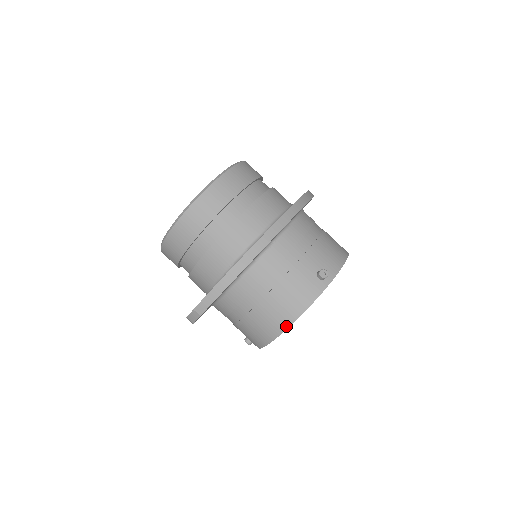
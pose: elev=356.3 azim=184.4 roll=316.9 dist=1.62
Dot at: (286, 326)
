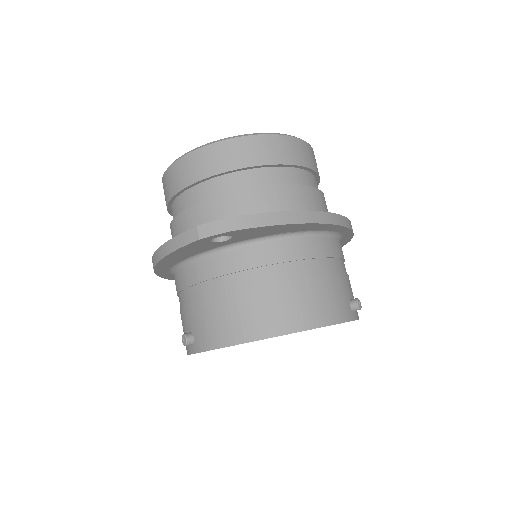
Dot at: (298, 328)
